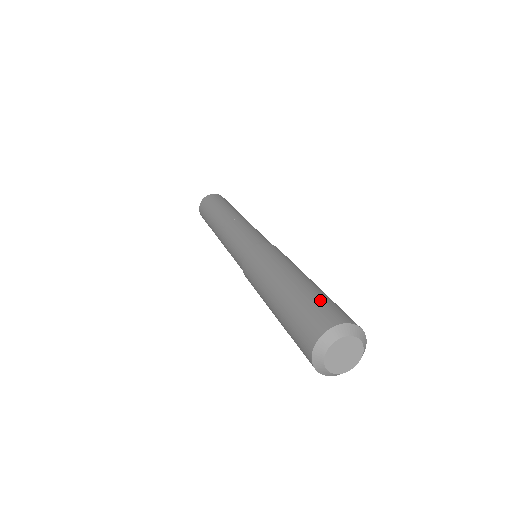
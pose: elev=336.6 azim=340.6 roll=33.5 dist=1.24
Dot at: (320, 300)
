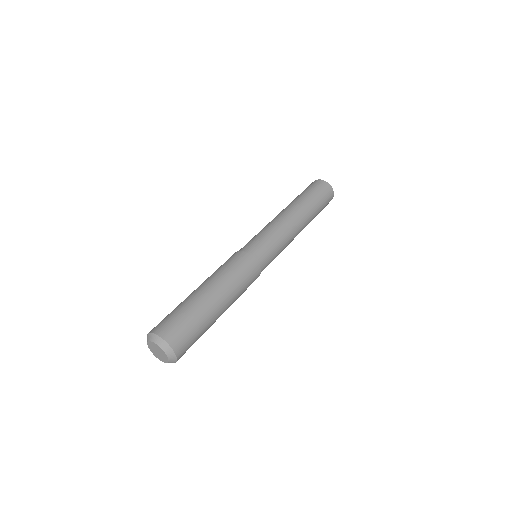
Dot at: (188, 320)
